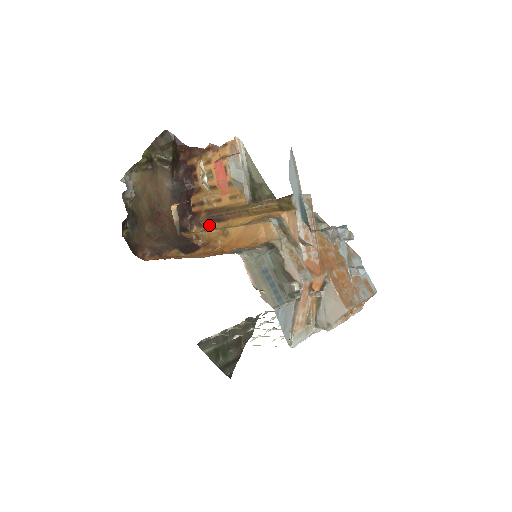
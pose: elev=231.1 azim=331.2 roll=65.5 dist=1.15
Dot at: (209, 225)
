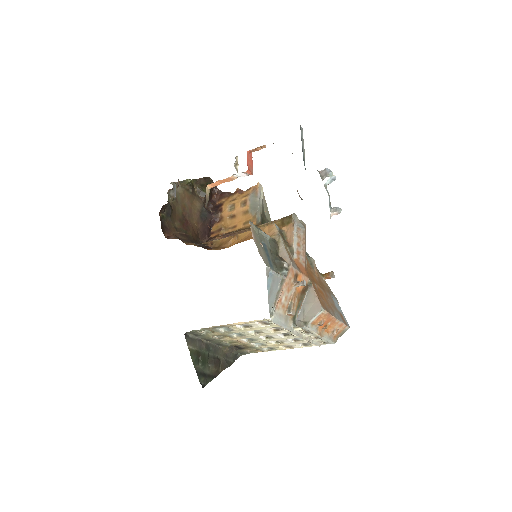
Dot at: occluded
